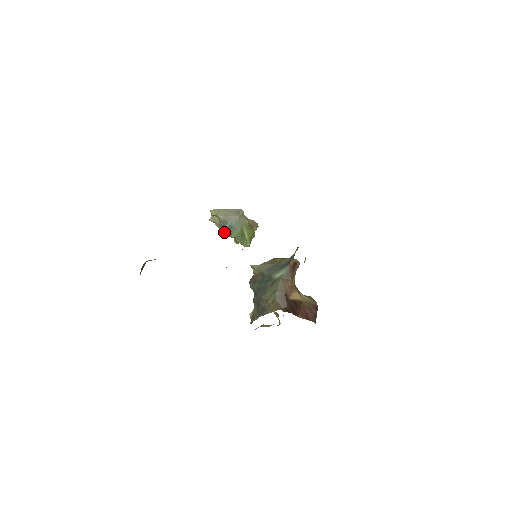
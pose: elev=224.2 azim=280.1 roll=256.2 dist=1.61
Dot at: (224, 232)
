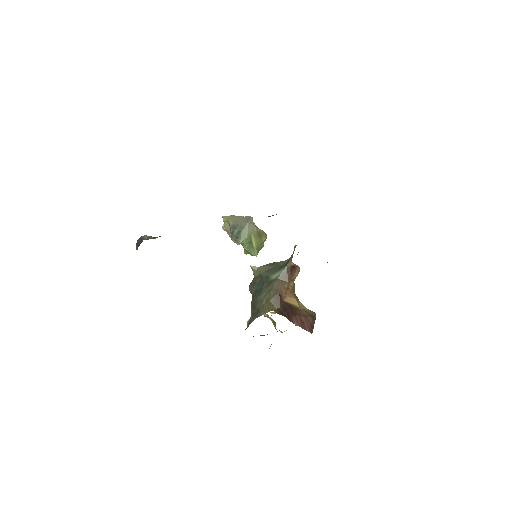
Dot at: occluded
